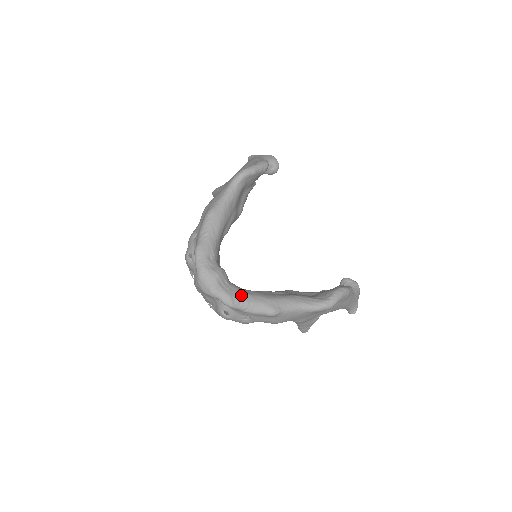
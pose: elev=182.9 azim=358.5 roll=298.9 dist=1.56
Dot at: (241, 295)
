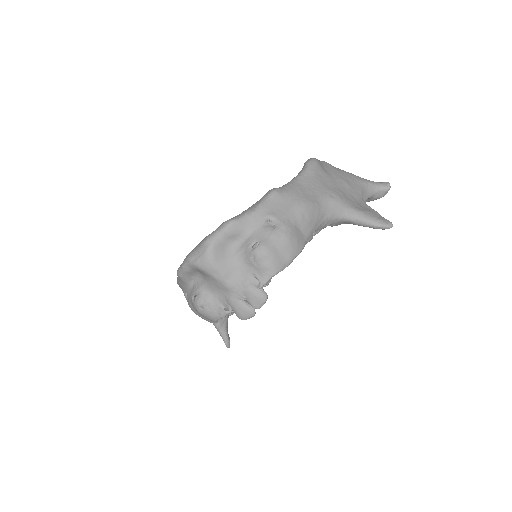
Dot at: occluded
